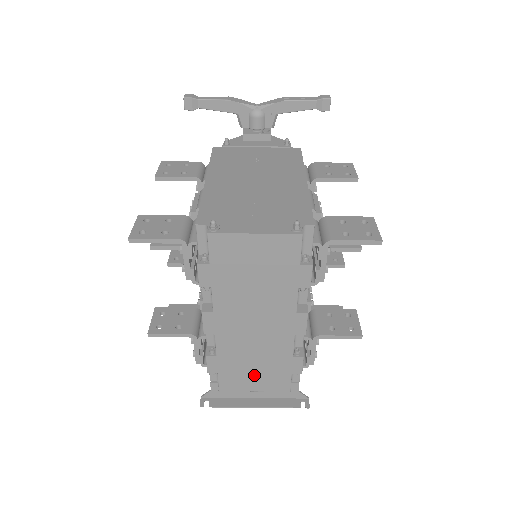
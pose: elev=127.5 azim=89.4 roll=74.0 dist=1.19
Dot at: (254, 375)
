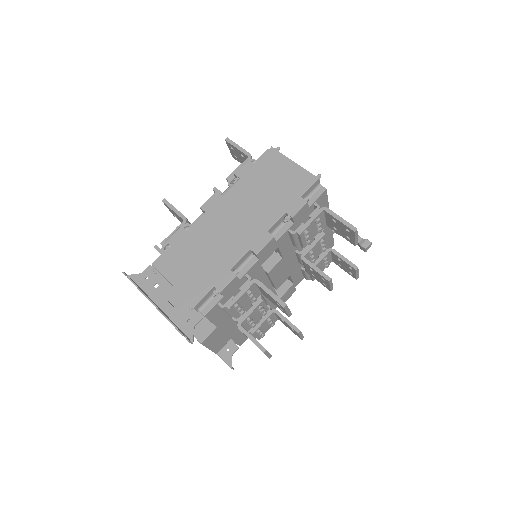
Dot at: (189, 267)
